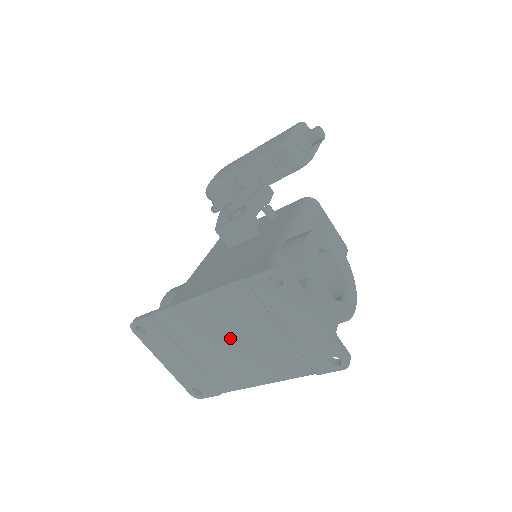
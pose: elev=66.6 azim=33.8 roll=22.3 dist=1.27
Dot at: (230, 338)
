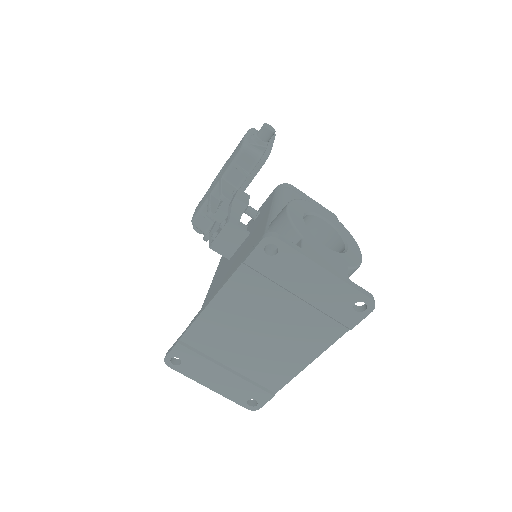
Dot at: (257, 330)
